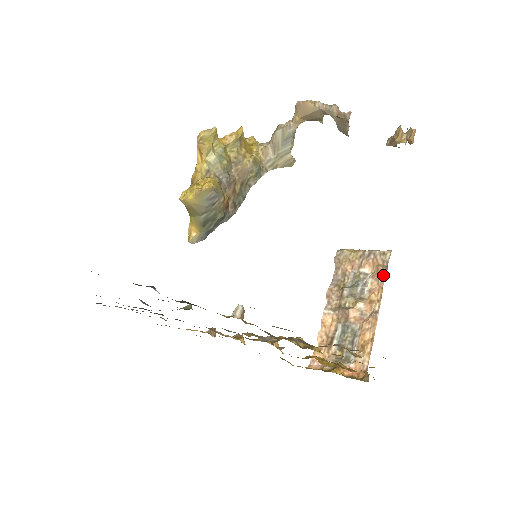
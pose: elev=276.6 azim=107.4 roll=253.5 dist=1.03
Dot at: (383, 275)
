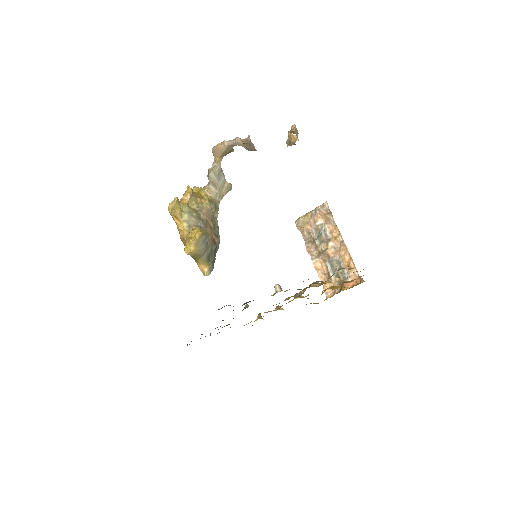
Dot at: (332, 218)
